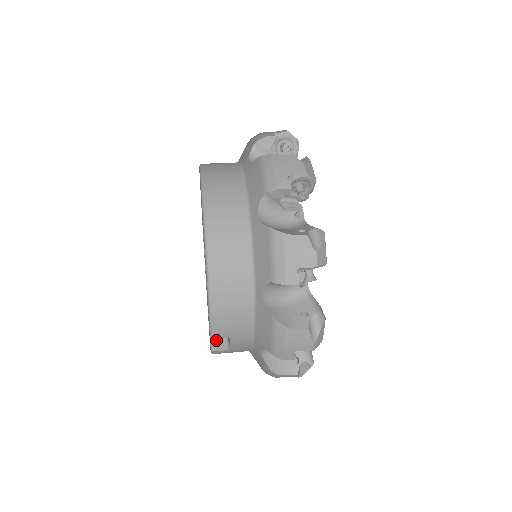
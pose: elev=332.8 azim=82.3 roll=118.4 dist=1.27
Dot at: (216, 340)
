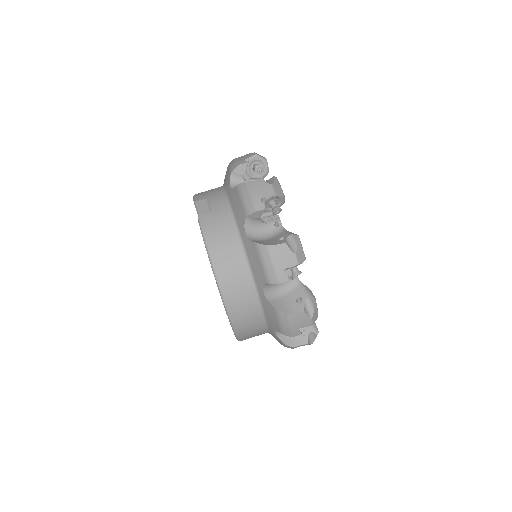
Dot at: occluded
